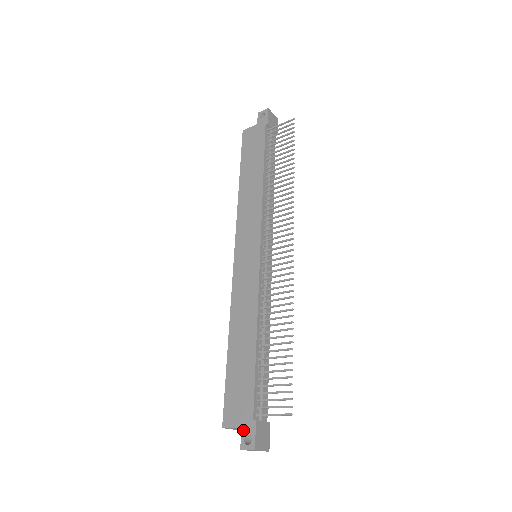
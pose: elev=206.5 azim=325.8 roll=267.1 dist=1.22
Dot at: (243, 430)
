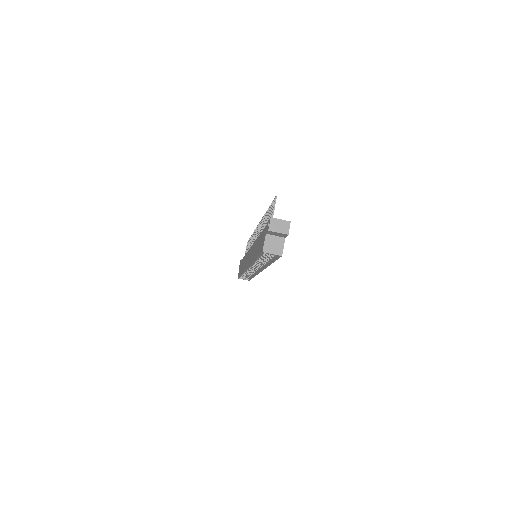
Dot at: (266, 231)
